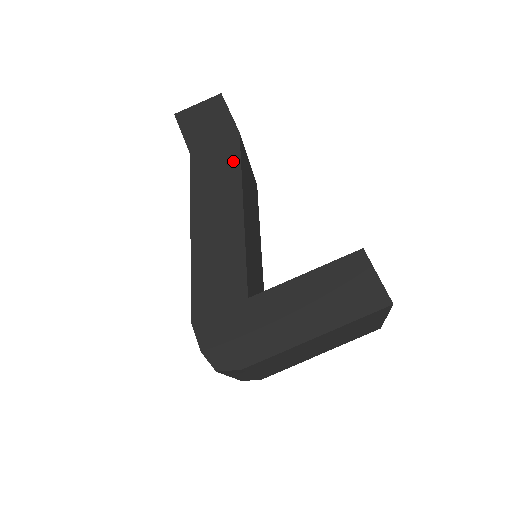
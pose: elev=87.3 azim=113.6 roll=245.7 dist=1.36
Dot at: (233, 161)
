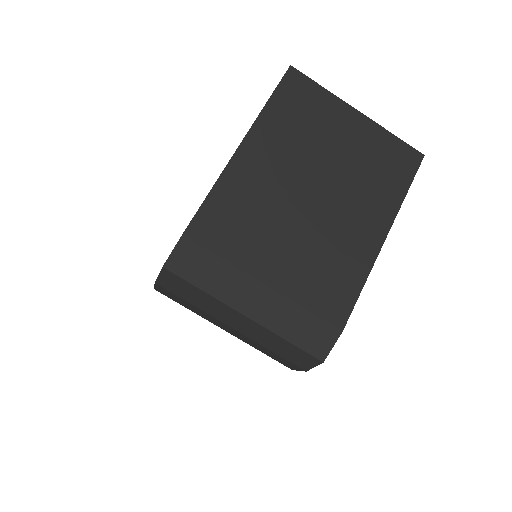
Dot at: occluded
